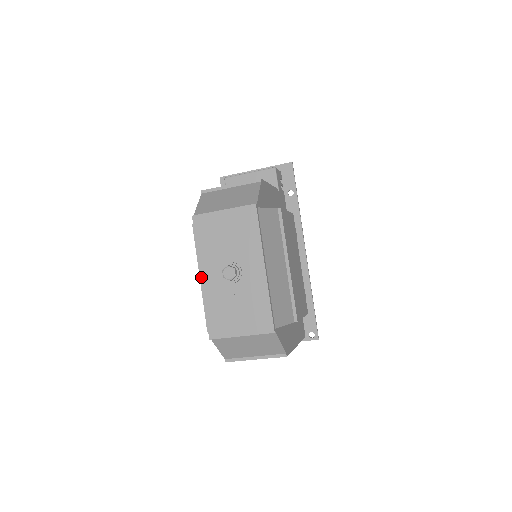
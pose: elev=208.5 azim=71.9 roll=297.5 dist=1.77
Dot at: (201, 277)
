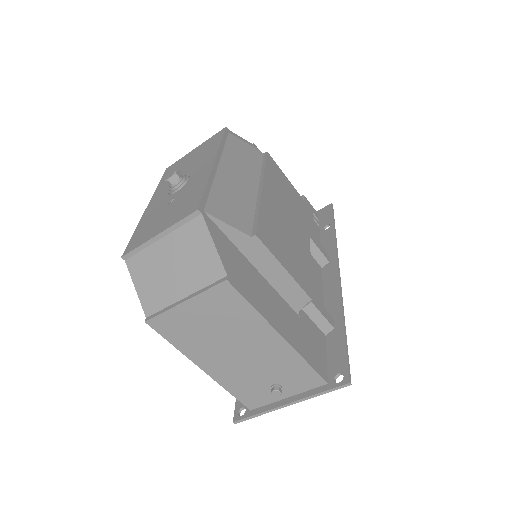
Dot at: (148, 206)
